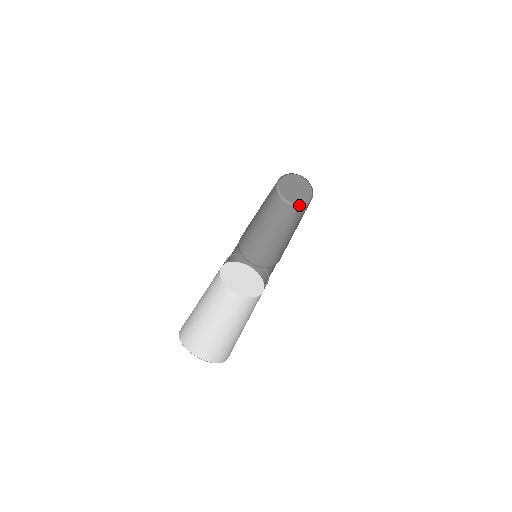
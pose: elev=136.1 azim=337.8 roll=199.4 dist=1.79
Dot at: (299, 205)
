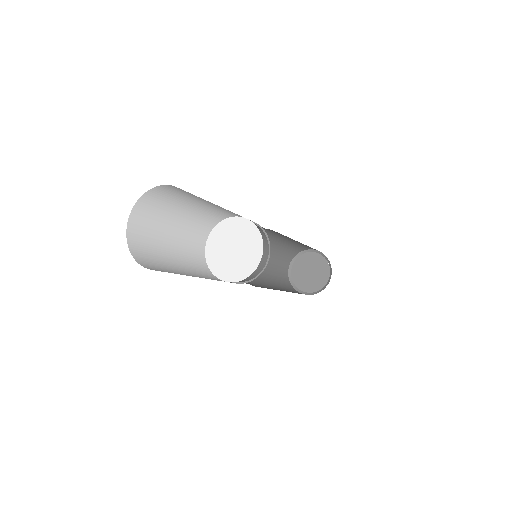
Dot at: (323, 288)
